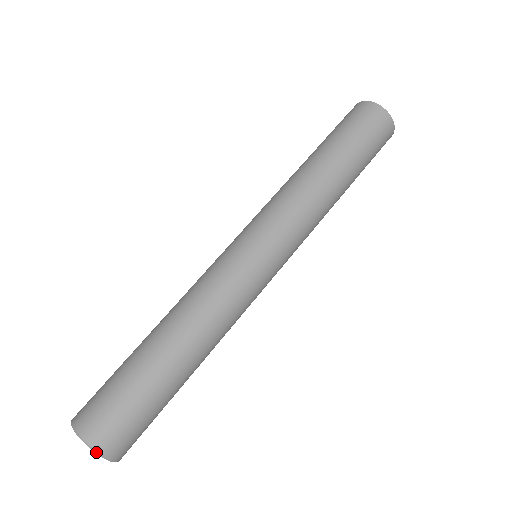
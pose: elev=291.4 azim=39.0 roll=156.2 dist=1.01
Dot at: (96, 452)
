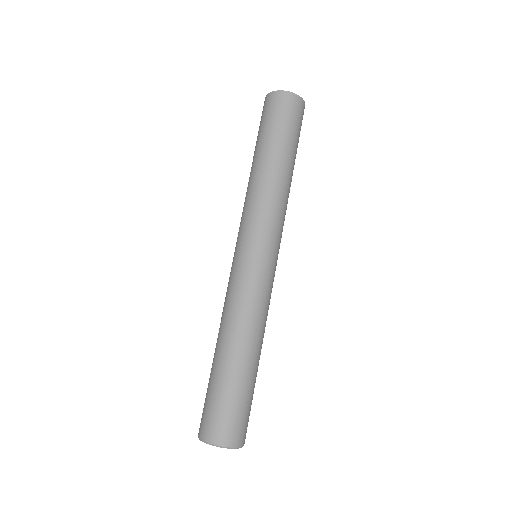
Dot at: (232, 448)
